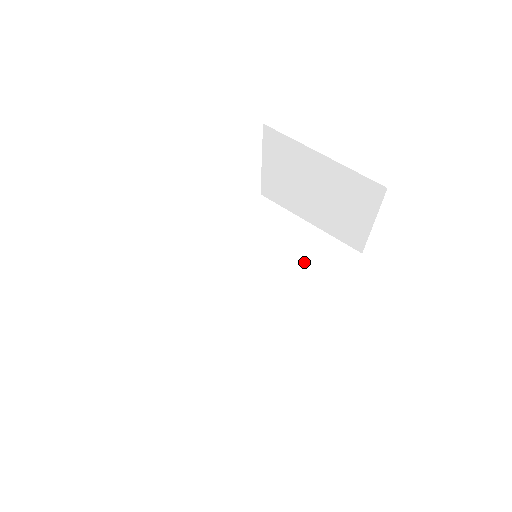
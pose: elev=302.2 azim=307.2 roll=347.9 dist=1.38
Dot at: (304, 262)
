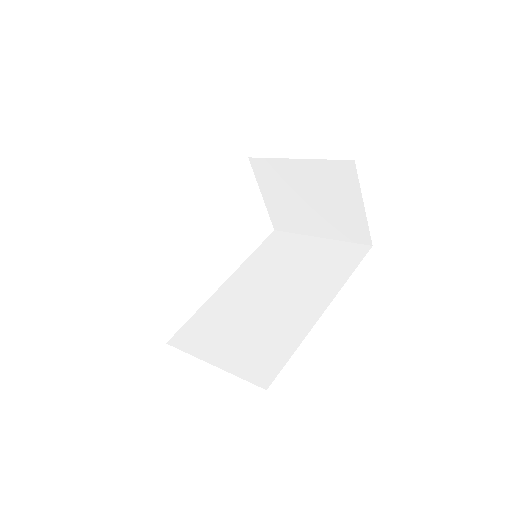
Dot at: (316, 266)
